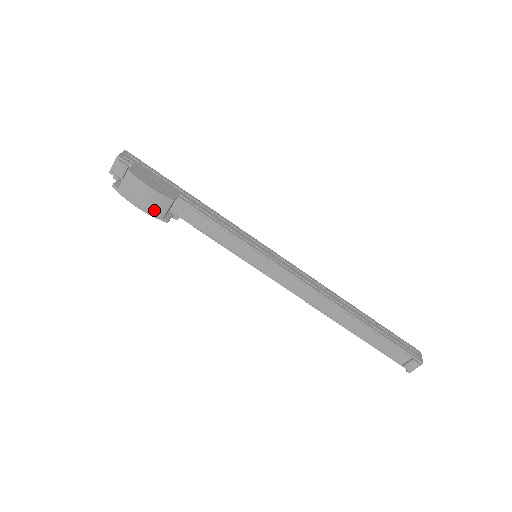
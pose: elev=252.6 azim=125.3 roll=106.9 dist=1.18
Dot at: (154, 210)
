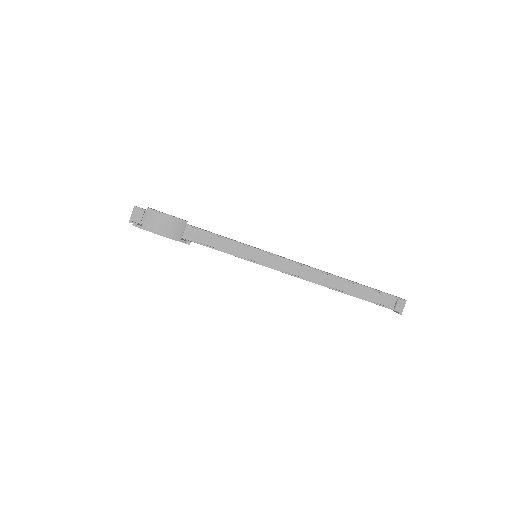
Dot at: (174, 234)
